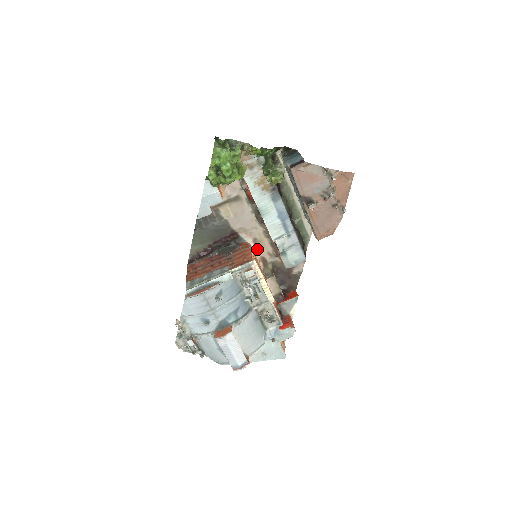
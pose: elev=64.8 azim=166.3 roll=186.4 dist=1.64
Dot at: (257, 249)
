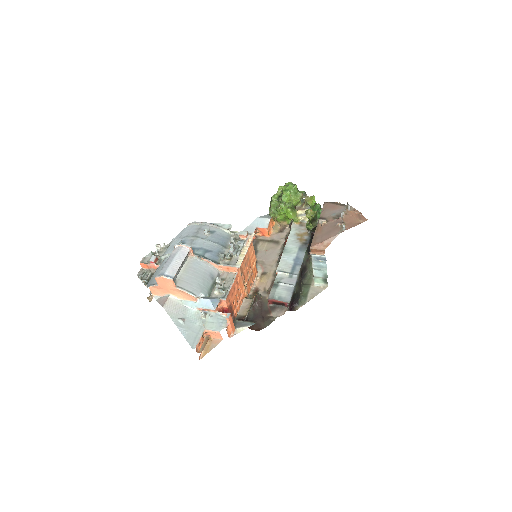
Dot at: (259, 280)
